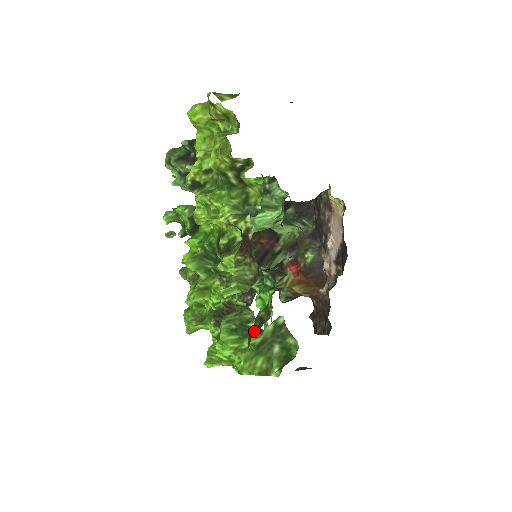
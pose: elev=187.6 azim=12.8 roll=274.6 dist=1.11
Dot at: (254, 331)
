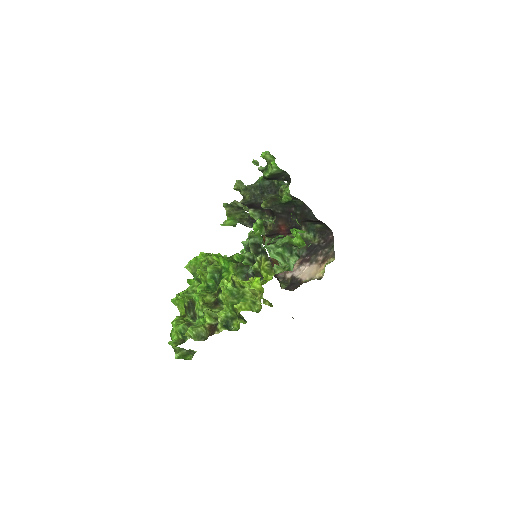
Dot at: occluded
